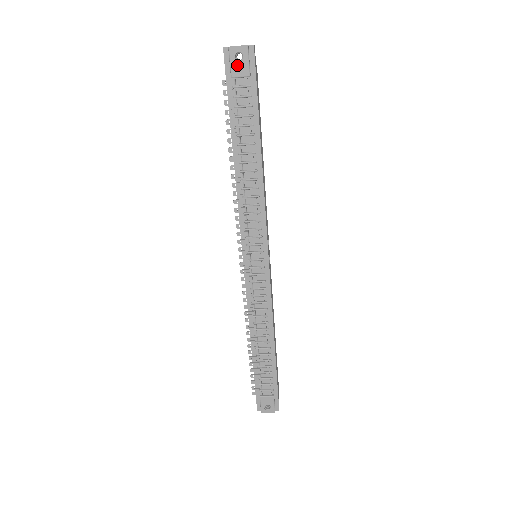
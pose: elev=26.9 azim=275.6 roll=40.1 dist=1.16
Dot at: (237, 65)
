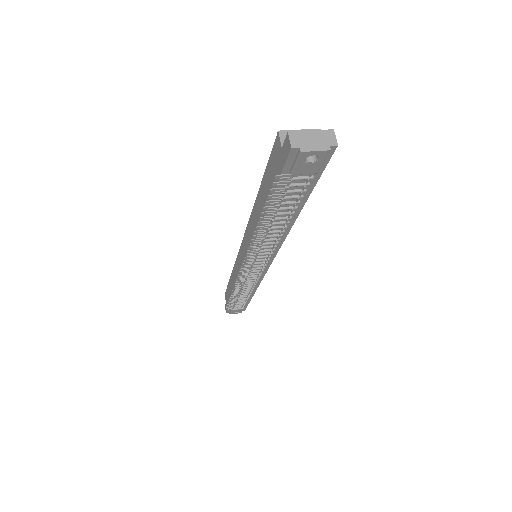
Dot at: (305, 166)
